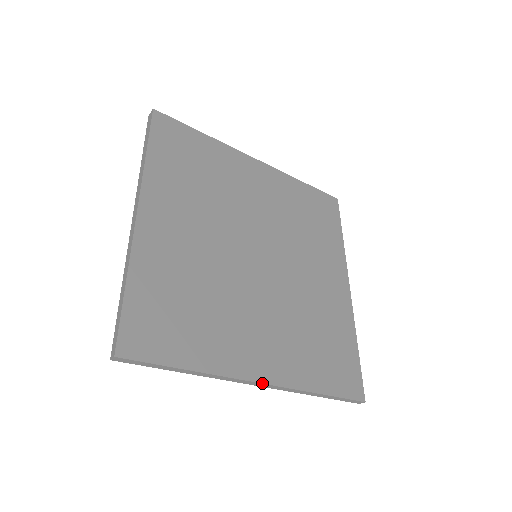
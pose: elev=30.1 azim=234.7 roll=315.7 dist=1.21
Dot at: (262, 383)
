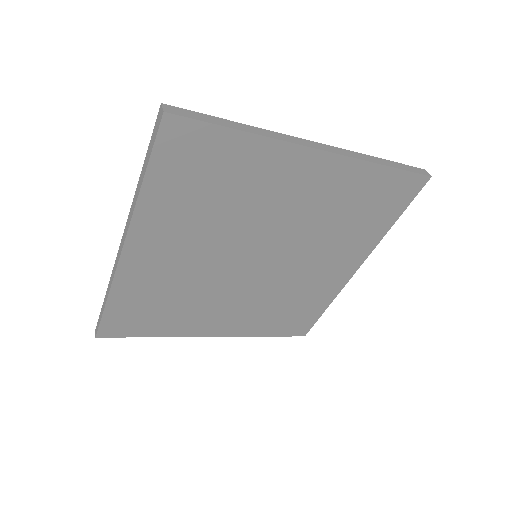
Dot at: occluded
